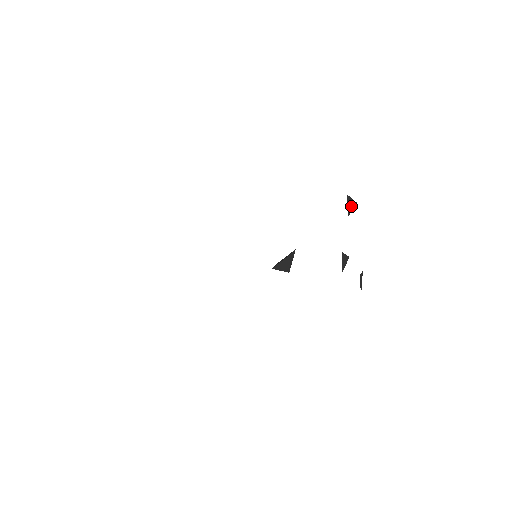
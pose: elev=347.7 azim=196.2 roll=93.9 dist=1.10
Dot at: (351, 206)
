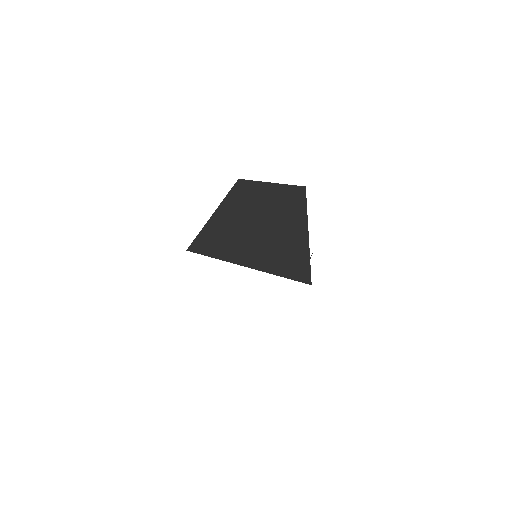
Dot at: occluded
